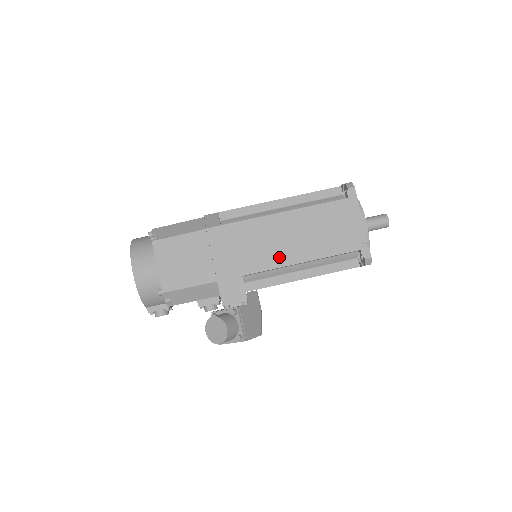
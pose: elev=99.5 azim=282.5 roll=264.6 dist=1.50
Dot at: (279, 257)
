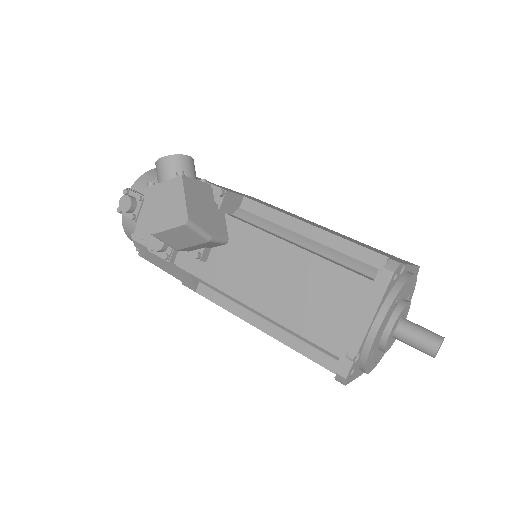
Dot at: occluded
